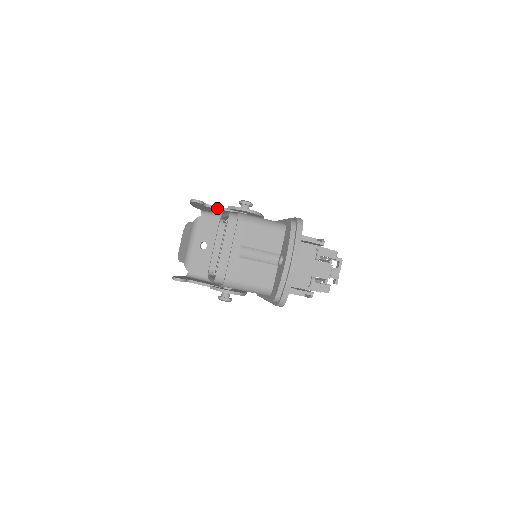
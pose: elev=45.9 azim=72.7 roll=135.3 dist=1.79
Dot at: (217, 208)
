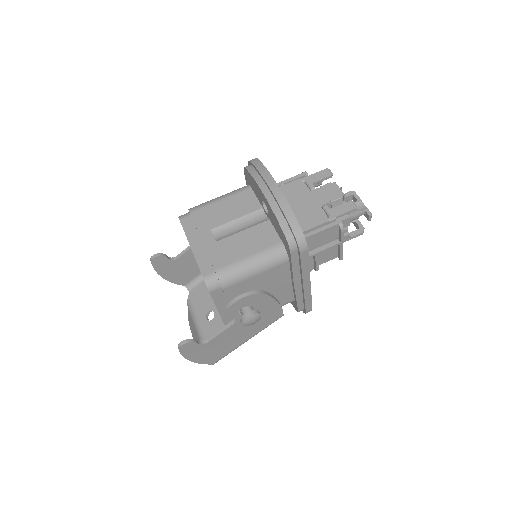
Dot at: (185, 252)
